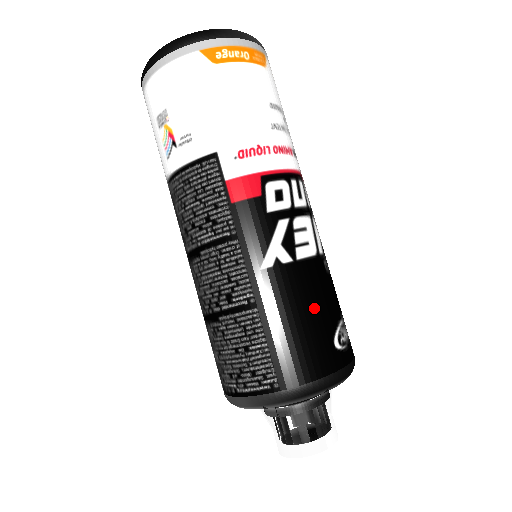
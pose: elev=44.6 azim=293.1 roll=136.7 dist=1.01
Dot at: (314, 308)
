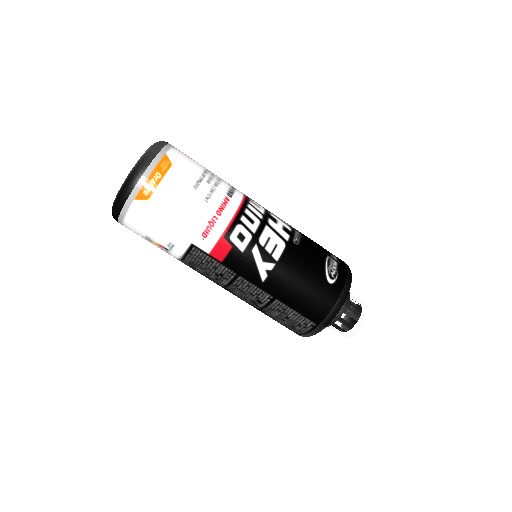
Dot at: (305, 276)
